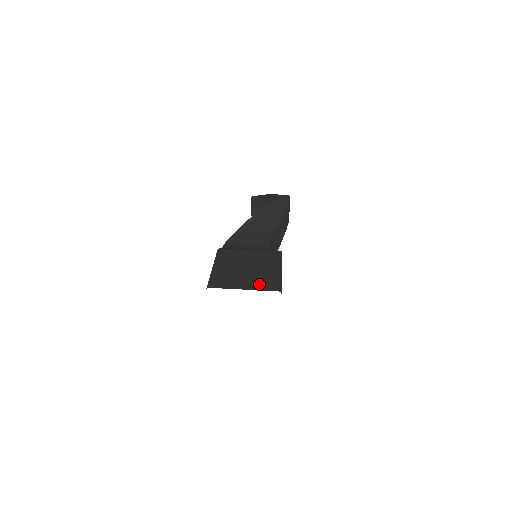
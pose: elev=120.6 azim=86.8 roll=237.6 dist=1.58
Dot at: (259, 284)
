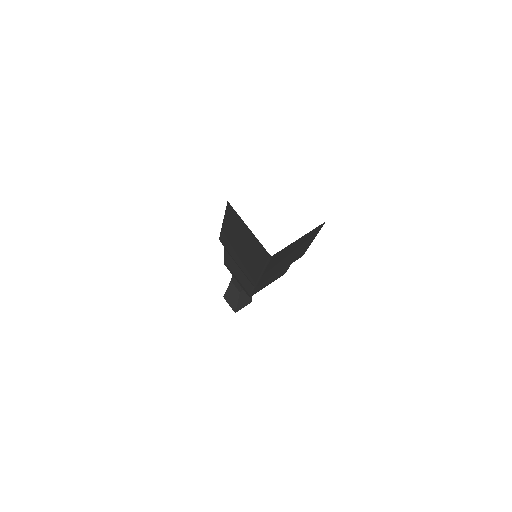
Dot at: occluded
